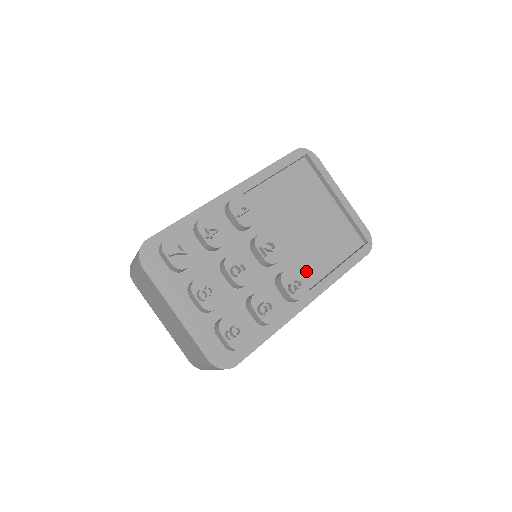
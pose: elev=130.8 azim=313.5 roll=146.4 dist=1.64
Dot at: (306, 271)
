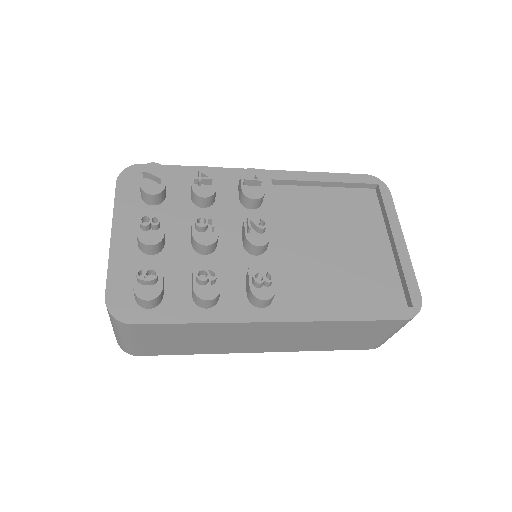
Dot at: (301, 291)
